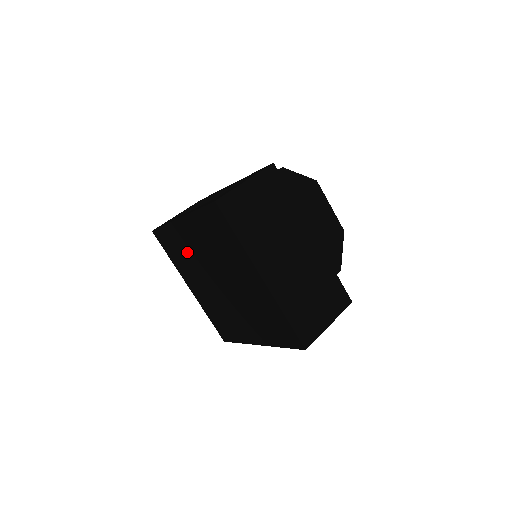
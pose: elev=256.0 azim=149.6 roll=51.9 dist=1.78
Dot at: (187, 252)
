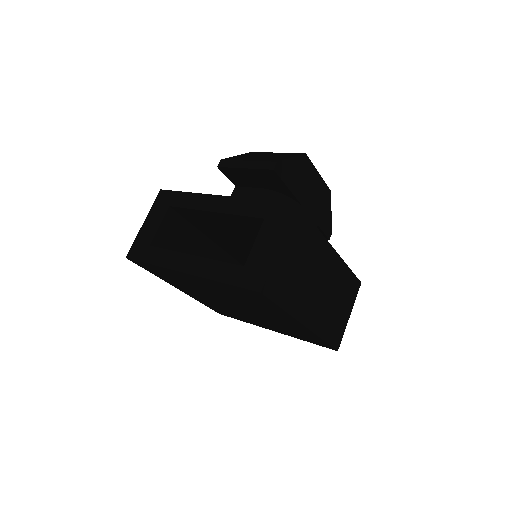
Dot at: (188, 283)
